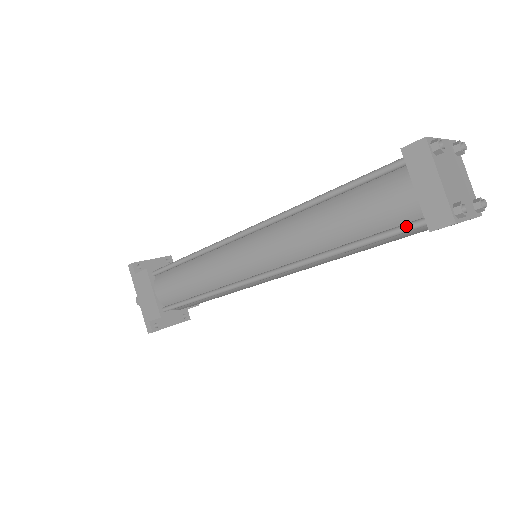
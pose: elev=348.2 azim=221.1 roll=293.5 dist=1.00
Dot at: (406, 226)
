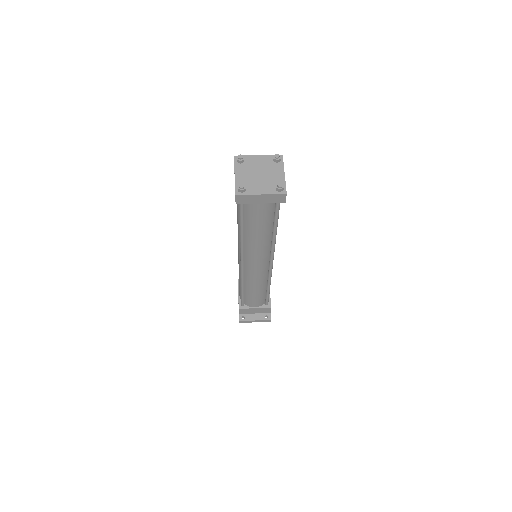
Dot at: (240, 206)
